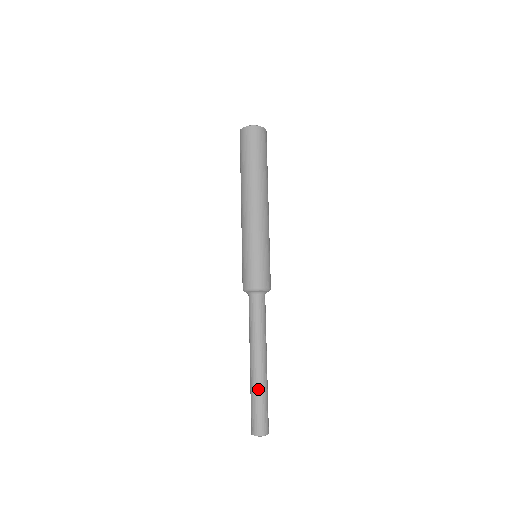
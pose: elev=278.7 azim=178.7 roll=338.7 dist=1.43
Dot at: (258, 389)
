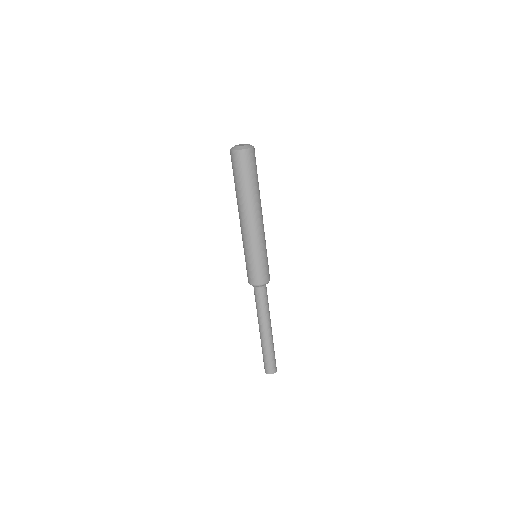
Dot at: (266, 348)
